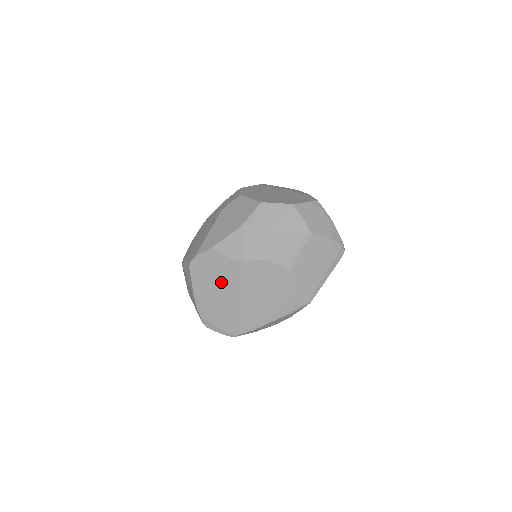
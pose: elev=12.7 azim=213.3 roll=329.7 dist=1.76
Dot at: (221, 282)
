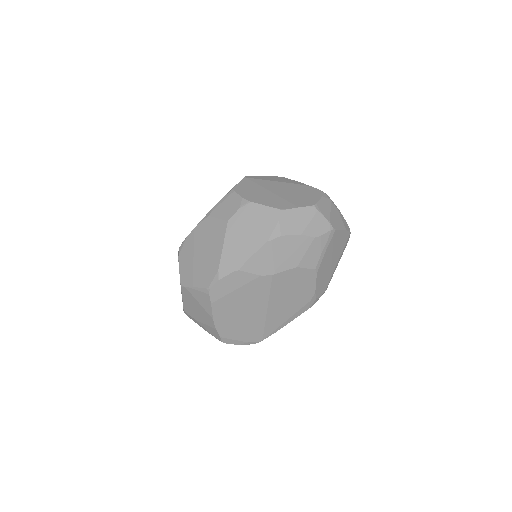
Dot at: (247, 299)
